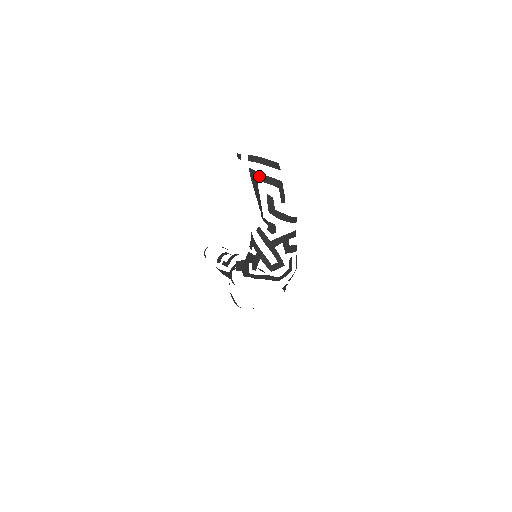
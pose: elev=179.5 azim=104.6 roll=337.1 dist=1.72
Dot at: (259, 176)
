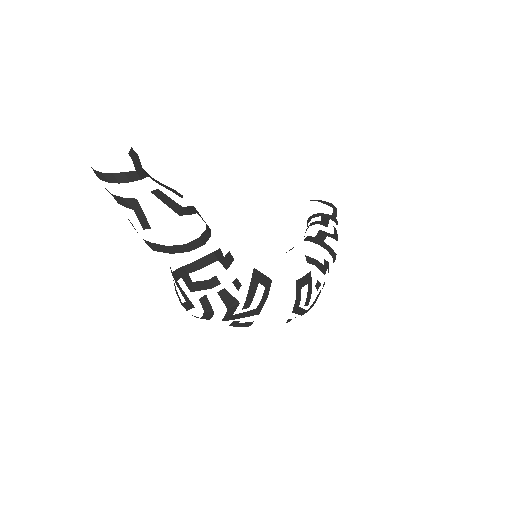
Dot at: (110, 193)
